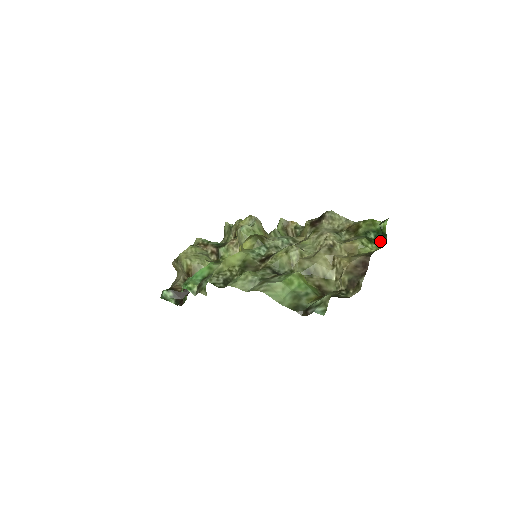
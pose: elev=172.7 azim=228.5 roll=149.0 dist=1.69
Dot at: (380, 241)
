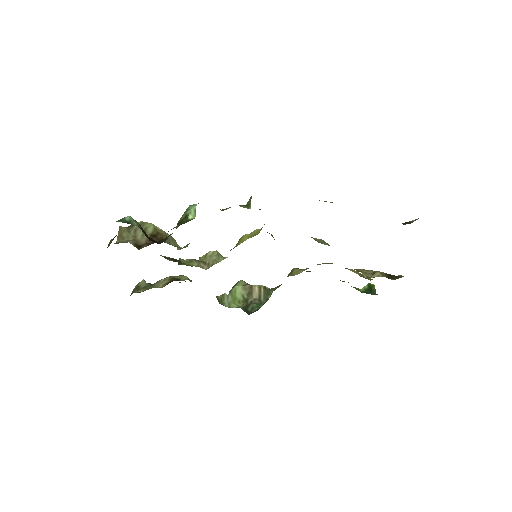
Dot at: (372, 294)
